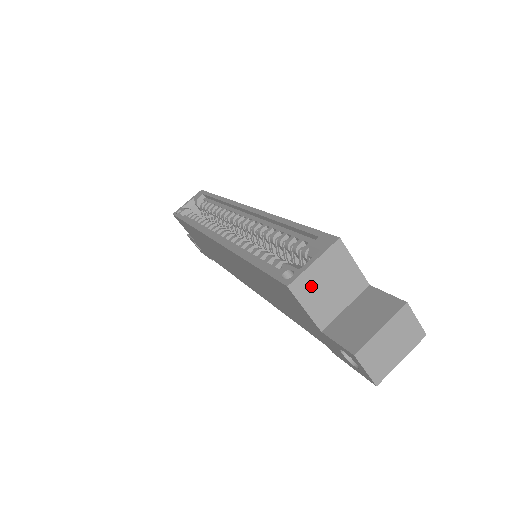
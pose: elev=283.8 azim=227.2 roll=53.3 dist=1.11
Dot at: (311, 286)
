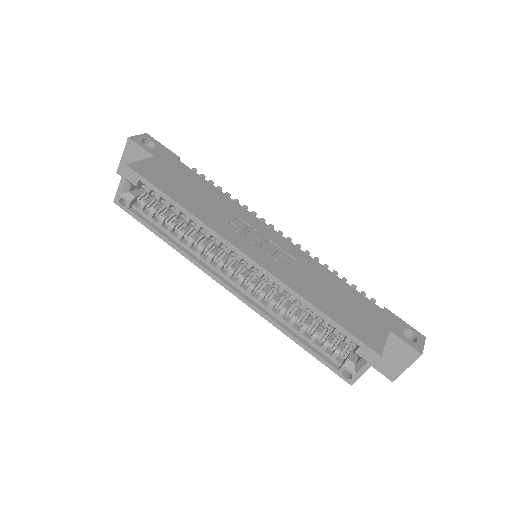
Dot at: occluded
